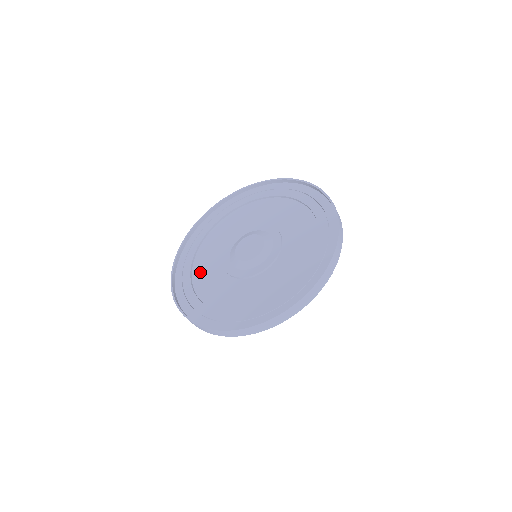
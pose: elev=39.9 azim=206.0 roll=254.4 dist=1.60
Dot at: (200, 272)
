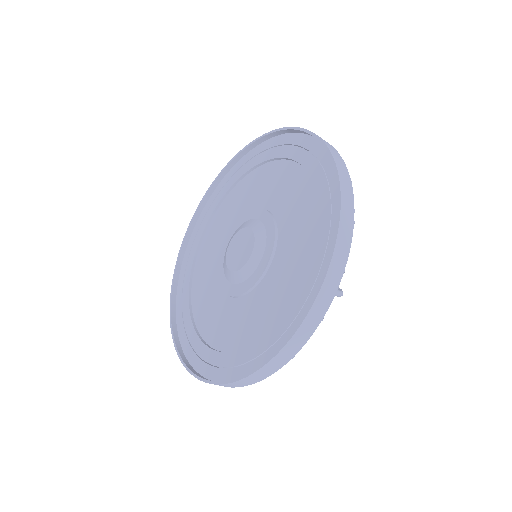
Dot at: (205, 250)
